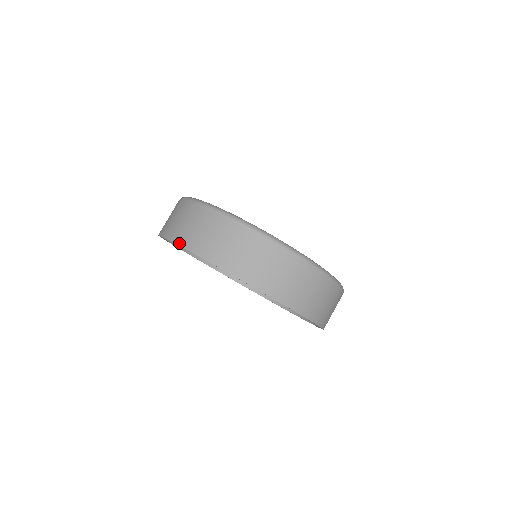
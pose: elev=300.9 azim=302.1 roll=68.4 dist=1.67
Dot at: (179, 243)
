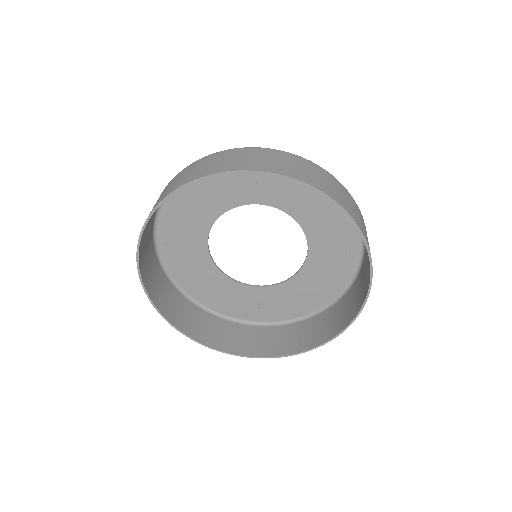
Dot at: (192, 179)
